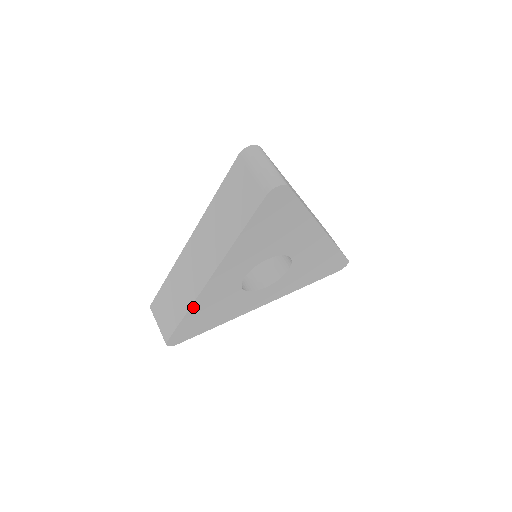
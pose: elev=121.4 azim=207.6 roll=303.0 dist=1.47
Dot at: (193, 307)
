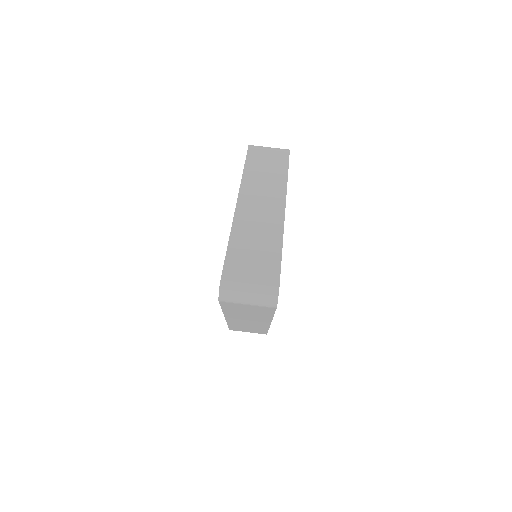
Dot at: occluded
